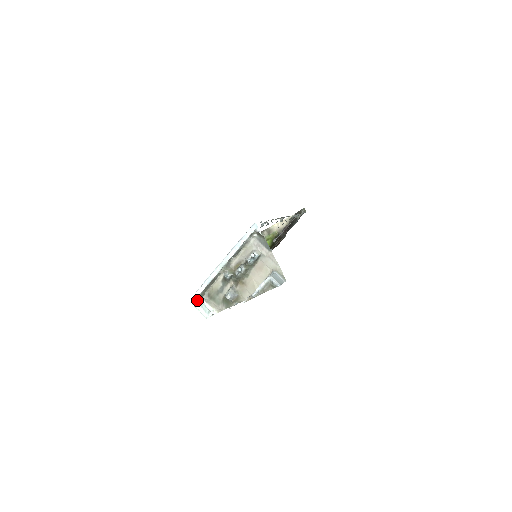
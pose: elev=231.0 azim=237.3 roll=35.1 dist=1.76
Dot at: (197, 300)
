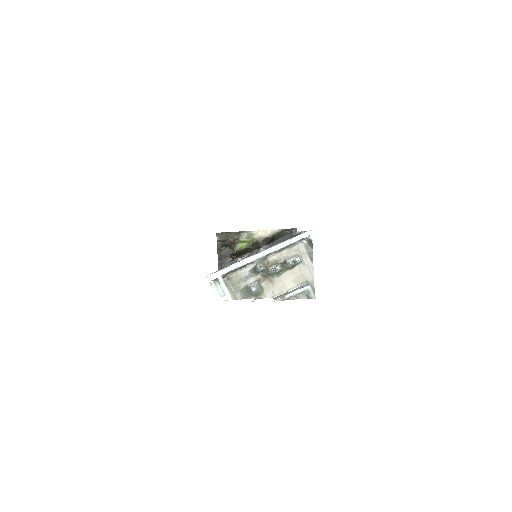
Dot at: (216, 279)
